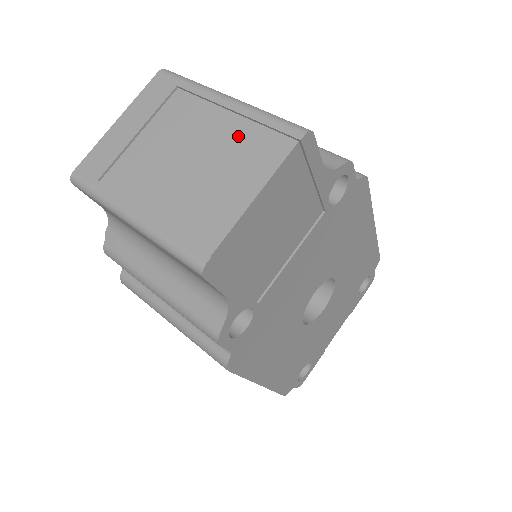
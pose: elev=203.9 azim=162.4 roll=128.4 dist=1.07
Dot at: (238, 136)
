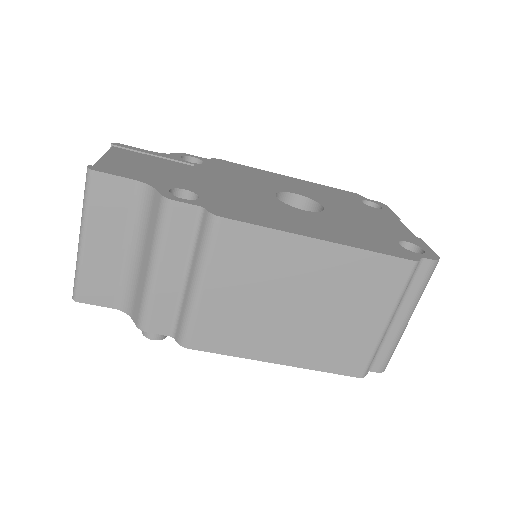
Dot at: occluded
